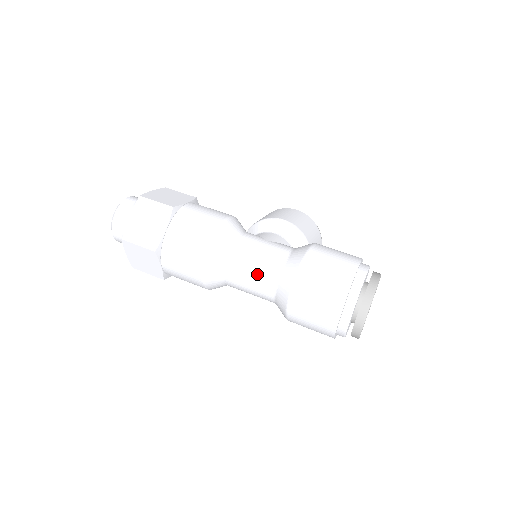
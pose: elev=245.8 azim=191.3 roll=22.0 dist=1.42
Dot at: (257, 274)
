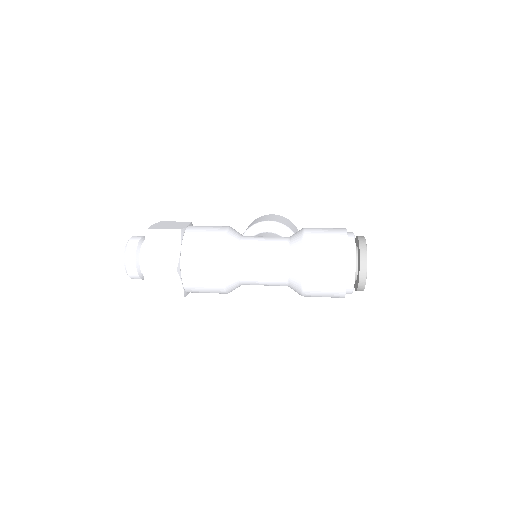
Dot at: (269, 263)
